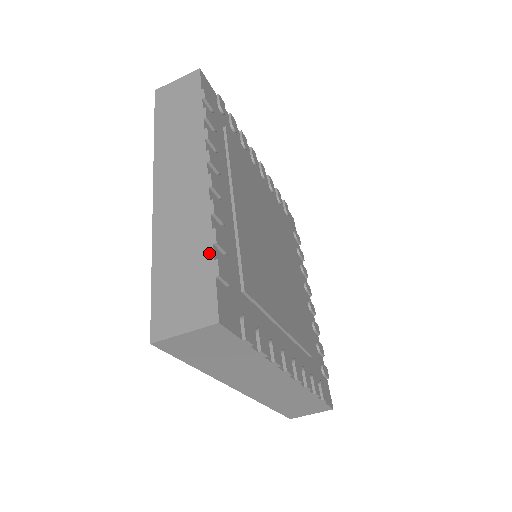
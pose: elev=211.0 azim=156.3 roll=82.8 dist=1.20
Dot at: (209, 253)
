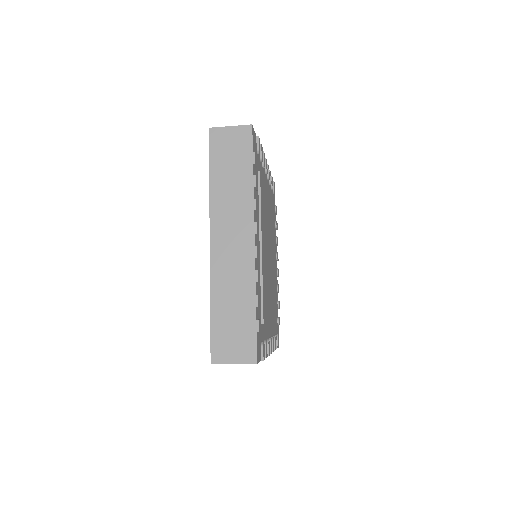
Dot at: (253, 313)
